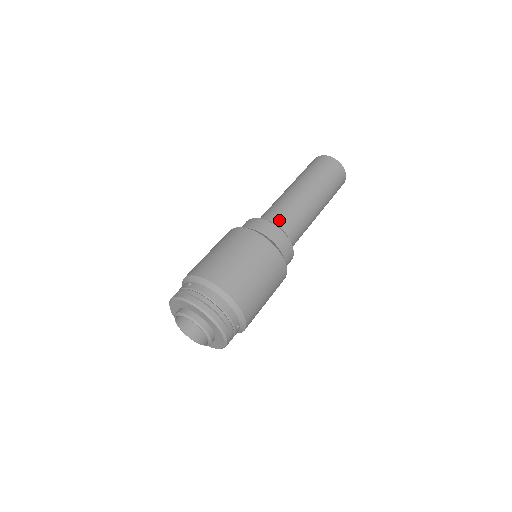
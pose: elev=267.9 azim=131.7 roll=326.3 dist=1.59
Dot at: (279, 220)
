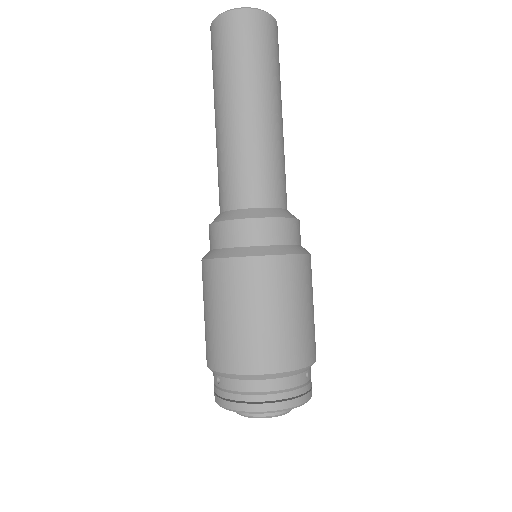
Dot at: (243, 198)
